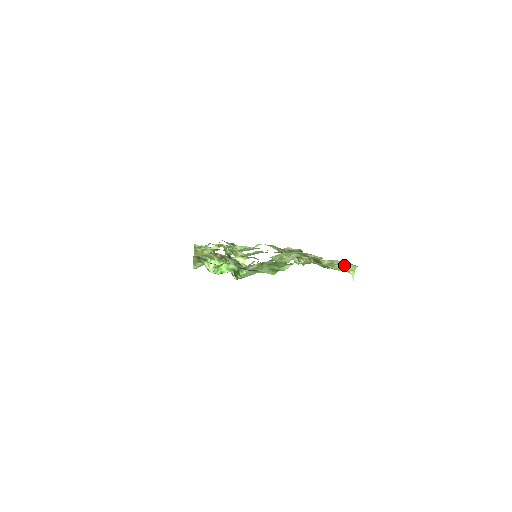
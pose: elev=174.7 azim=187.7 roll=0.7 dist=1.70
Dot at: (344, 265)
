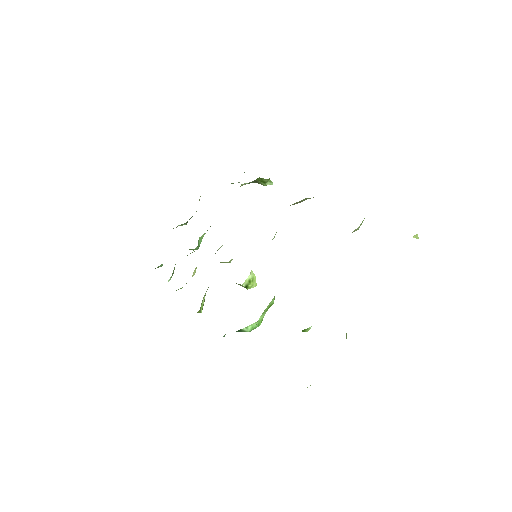
Dot at: occluded
